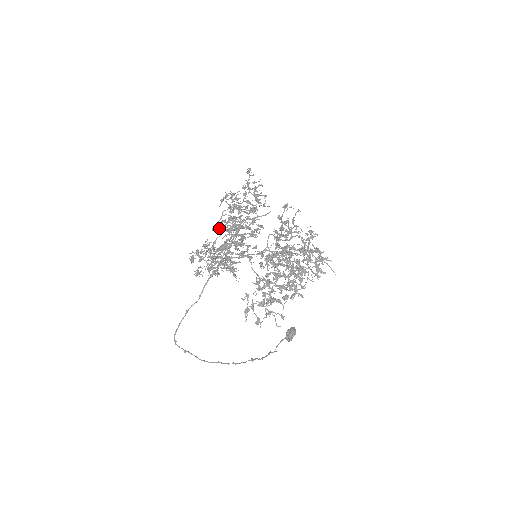
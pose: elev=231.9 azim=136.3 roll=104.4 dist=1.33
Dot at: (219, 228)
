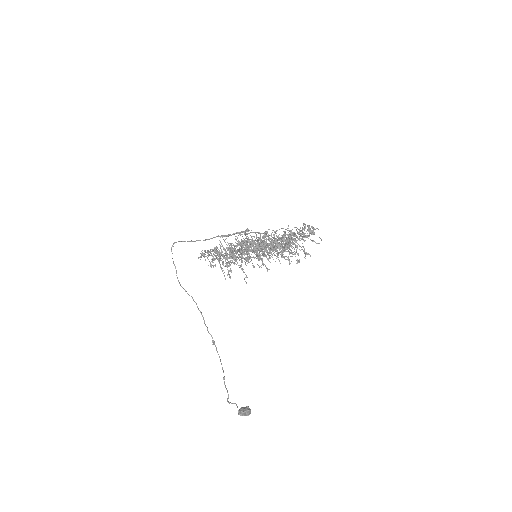
Dot at: (232, 245)
